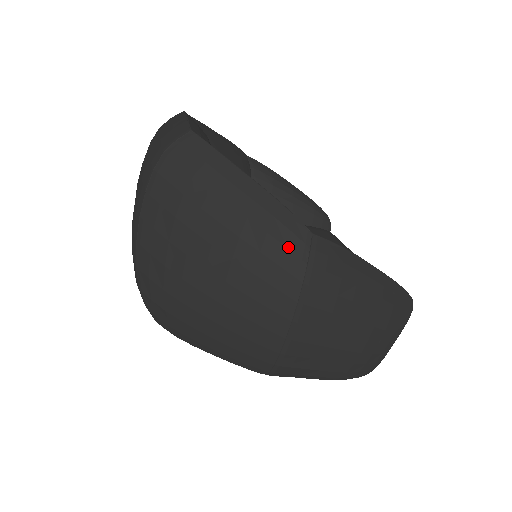
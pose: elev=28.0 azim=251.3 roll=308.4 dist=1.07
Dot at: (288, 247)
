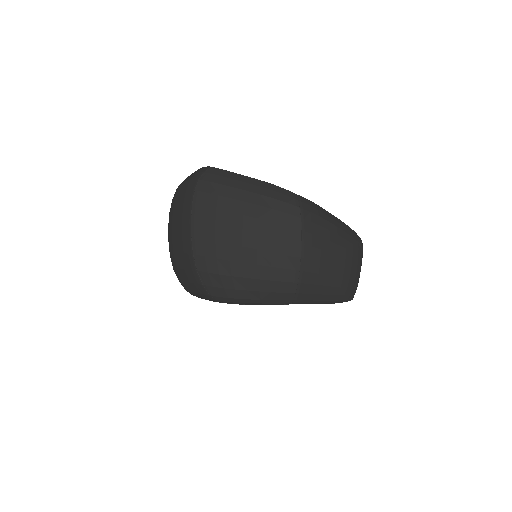
Dot at: (287, 202)
